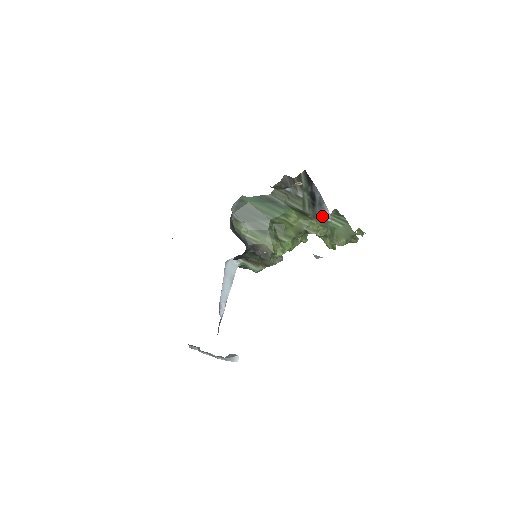
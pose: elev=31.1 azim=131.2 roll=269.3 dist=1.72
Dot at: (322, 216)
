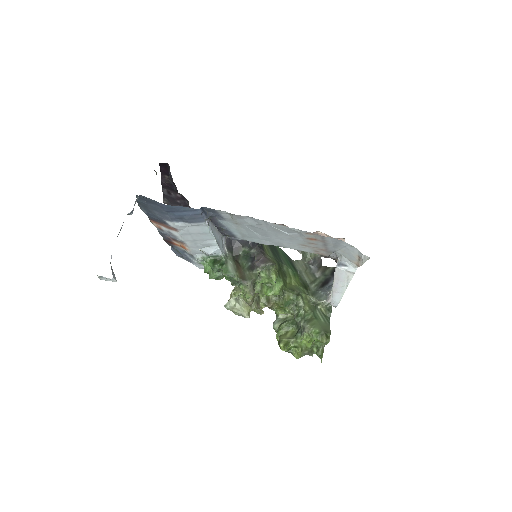
Dot at: (321, 297)
